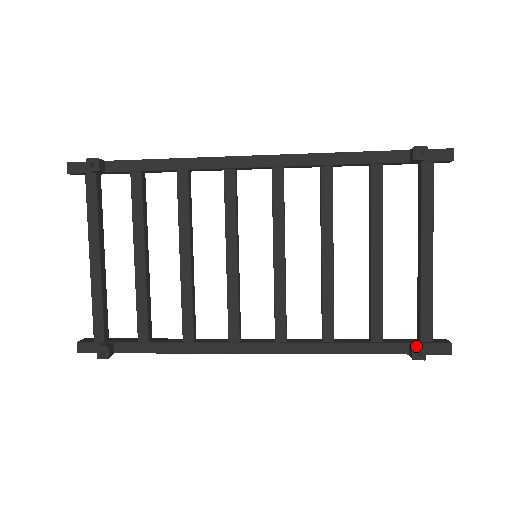
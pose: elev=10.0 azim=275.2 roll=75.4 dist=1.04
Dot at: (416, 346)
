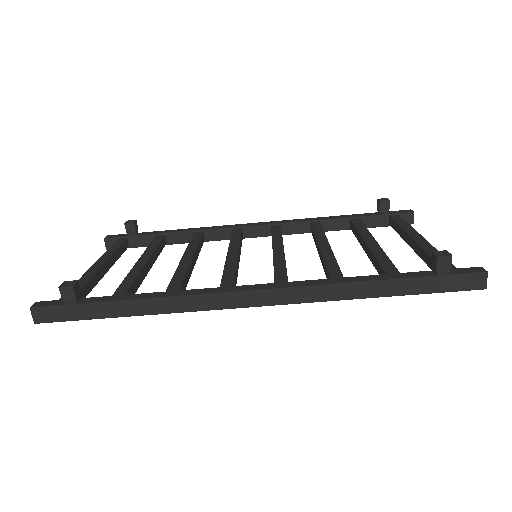
Dot at: (436, 254)
